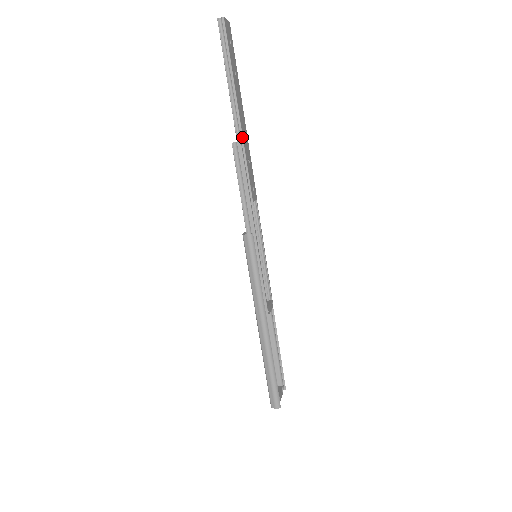
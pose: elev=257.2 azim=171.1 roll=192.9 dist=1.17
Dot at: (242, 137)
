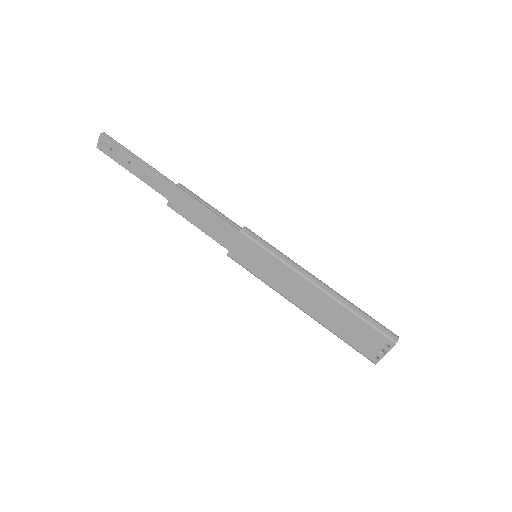
Dot at: (176, 184)
